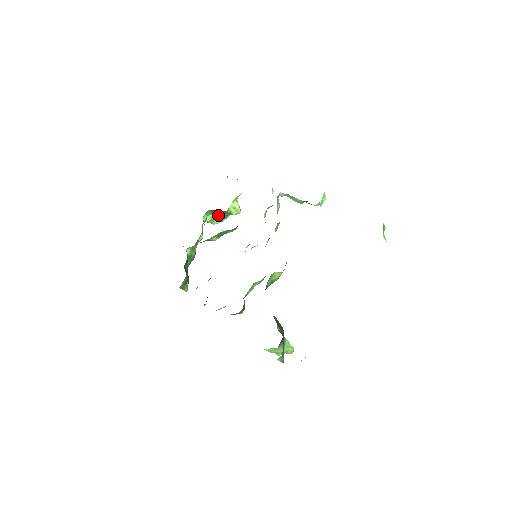
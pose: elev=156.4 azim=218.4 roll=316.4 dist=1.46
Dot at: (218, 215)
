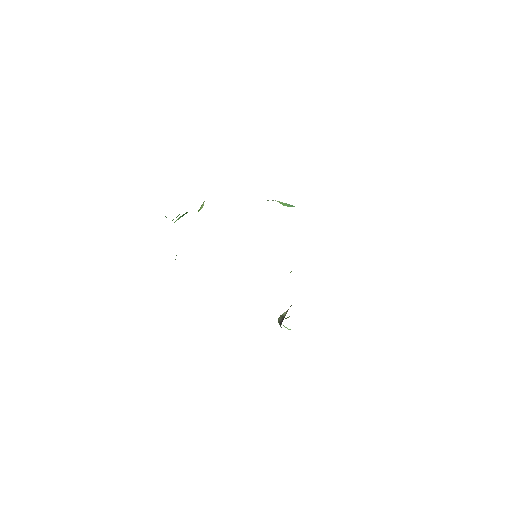
Dot at: (183, 215)
